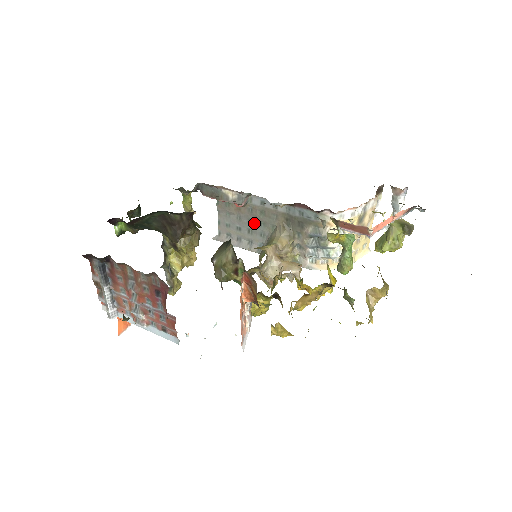
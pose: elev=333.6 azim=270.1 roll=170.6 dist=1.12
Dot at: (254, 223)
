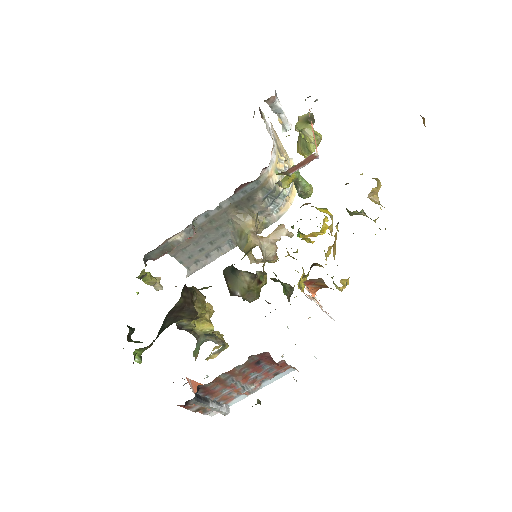
Dot at: (211, 234)
